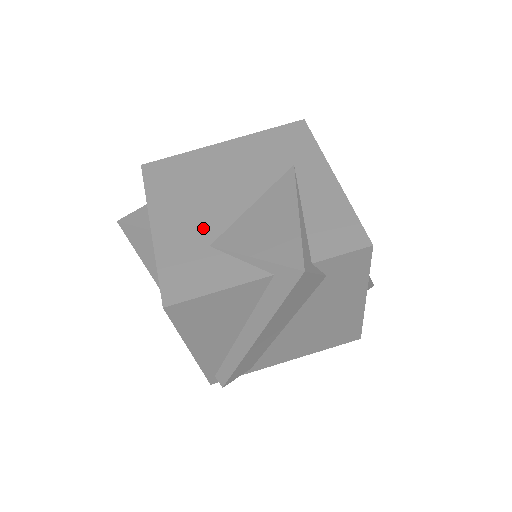
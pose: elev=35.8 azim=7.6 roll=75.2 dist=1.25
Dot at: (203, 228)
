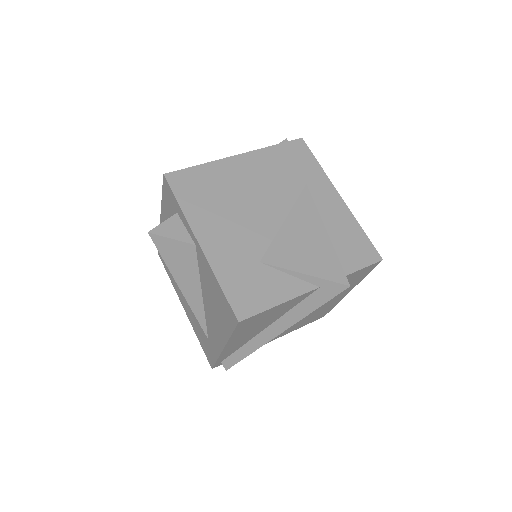
Dot at: (248, 245)
